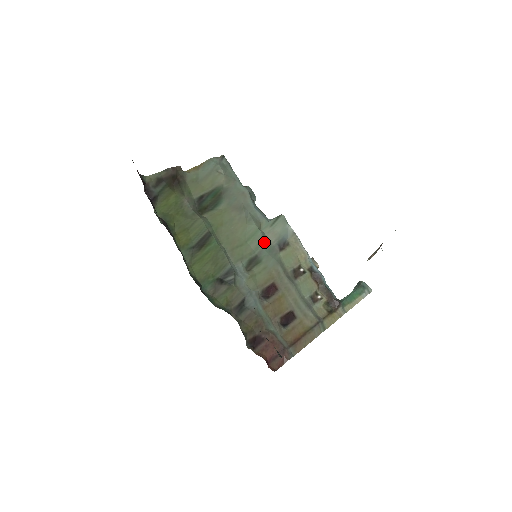
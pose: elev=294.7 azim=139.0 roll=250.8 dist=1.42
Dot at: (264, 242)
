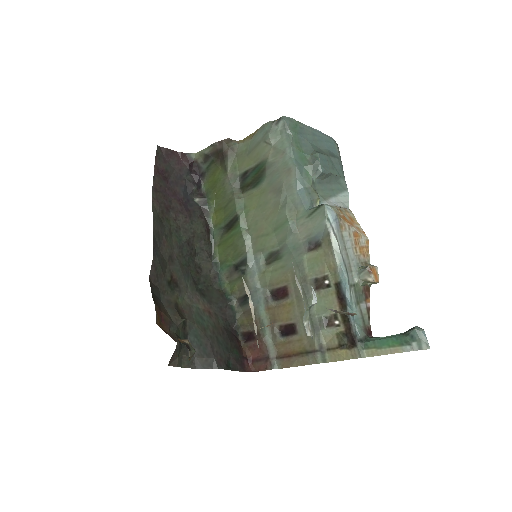
Dot at: (291, 236)
